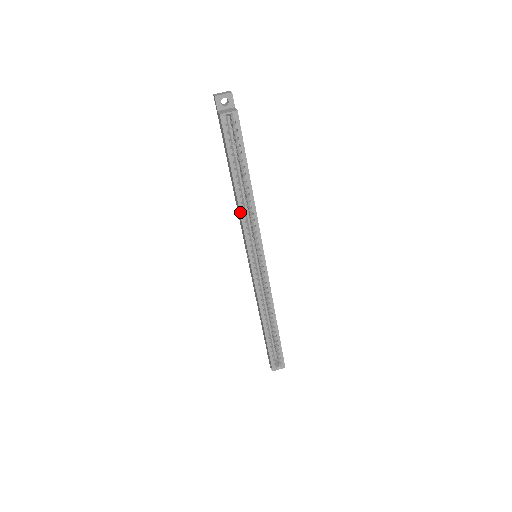
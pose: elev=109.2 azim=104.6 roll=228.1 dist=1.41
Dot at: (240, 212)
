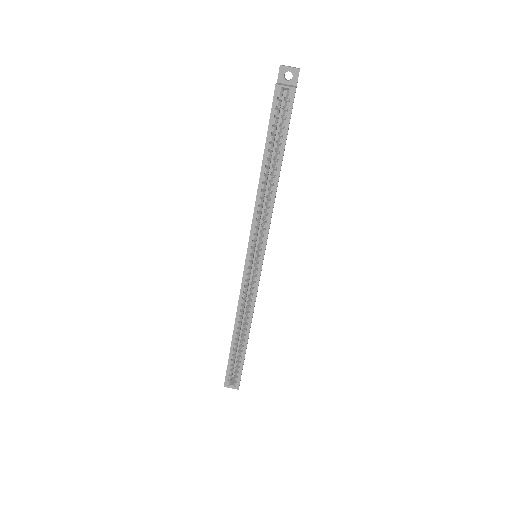
Dot at: (256, 199)
